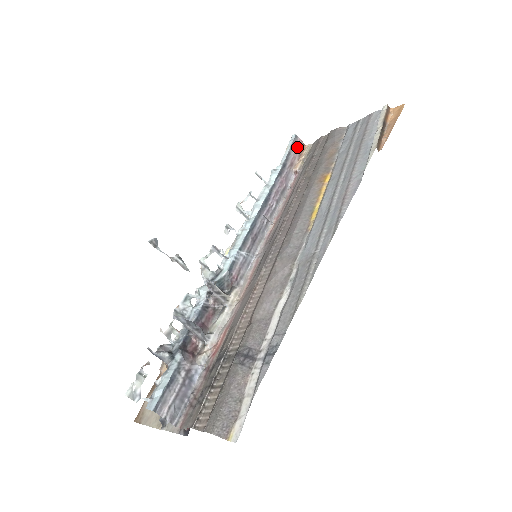
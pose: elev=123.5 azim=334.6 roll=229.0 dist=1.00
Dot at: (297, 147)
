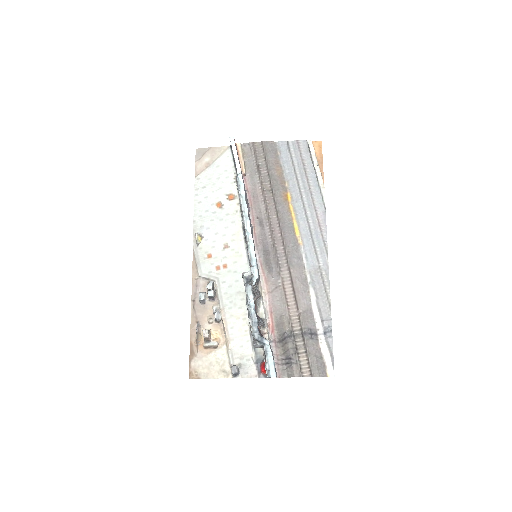
Dot at: (236, 149)
